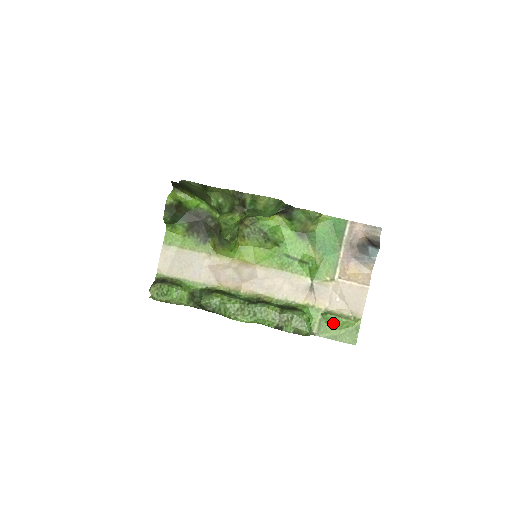
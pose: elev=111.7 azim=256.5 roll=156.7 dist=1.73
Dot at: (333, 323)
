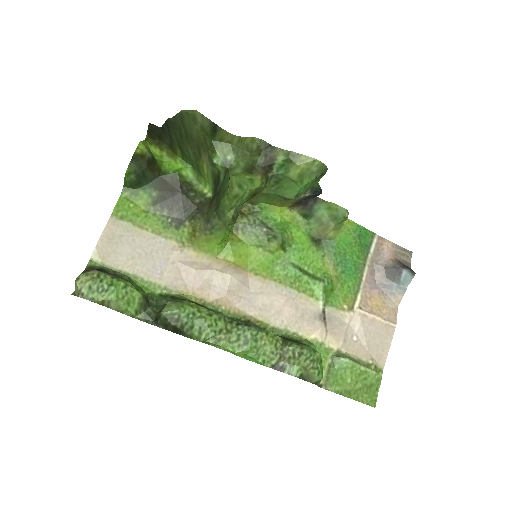
Dot at: (347, 371)
